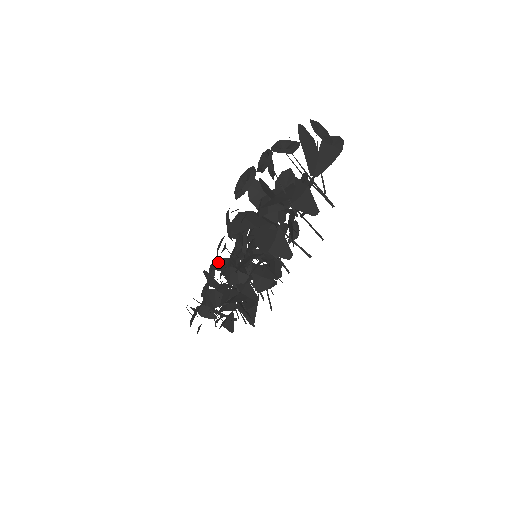
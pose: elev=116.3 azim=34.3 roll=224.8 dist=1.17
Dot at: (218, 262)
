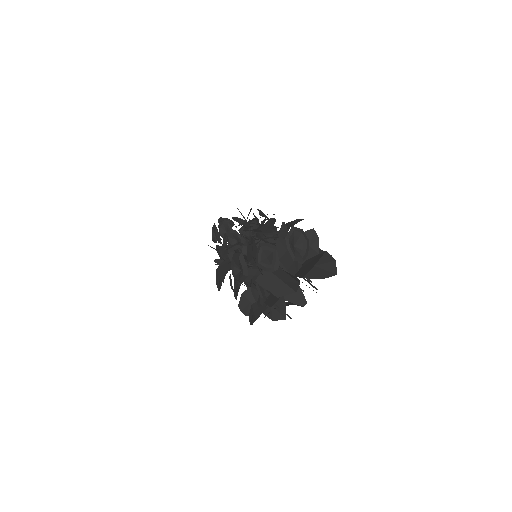
Dot at: (220, 227)
